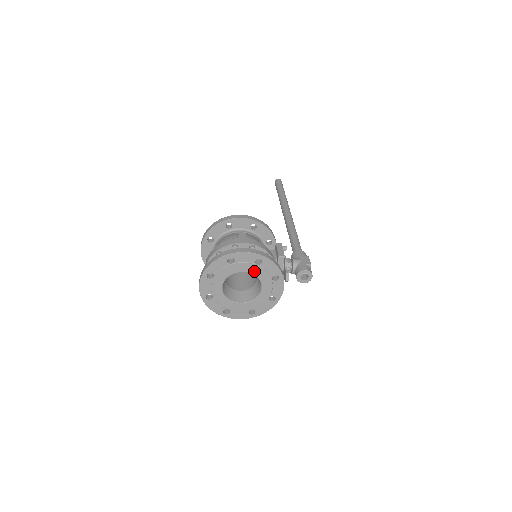
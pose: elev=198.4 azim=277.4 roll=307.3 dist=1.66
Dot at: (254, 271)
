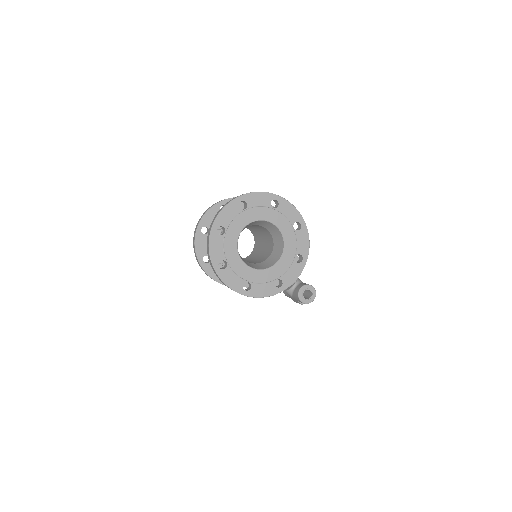
Dot at: (286, 233)
